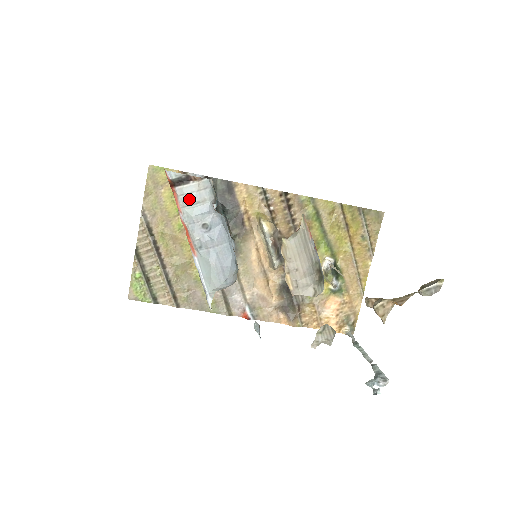
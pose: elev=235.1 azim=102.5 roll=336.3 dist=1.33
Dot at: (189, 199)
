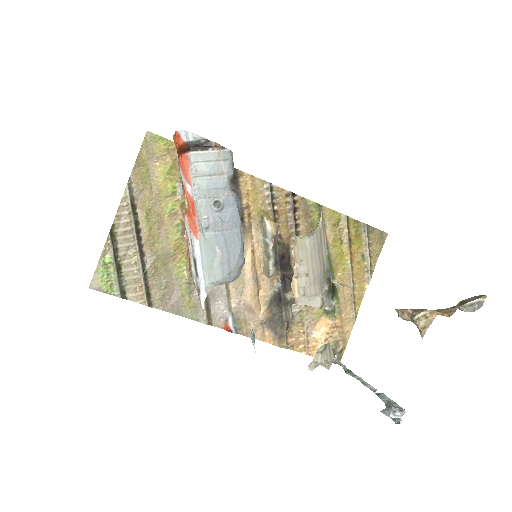
Dot at: (204, 168)
